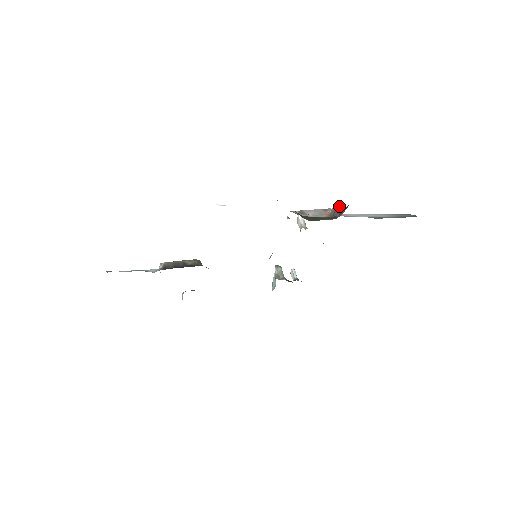
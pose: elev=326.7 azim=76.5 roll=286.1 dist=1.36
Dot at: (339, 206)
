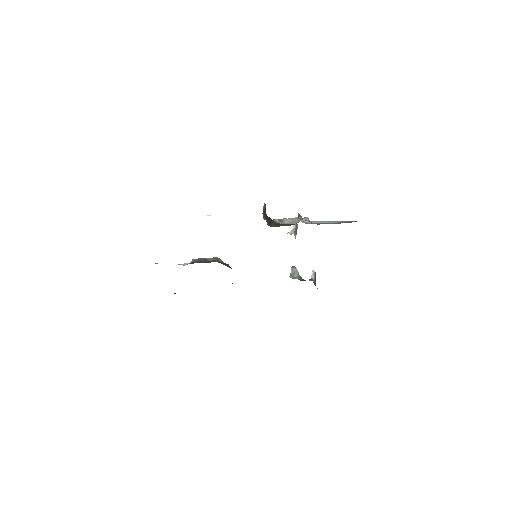
Dot at: (298, 214)
